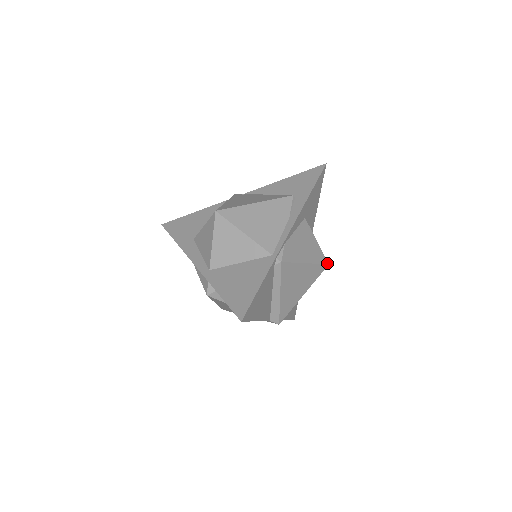
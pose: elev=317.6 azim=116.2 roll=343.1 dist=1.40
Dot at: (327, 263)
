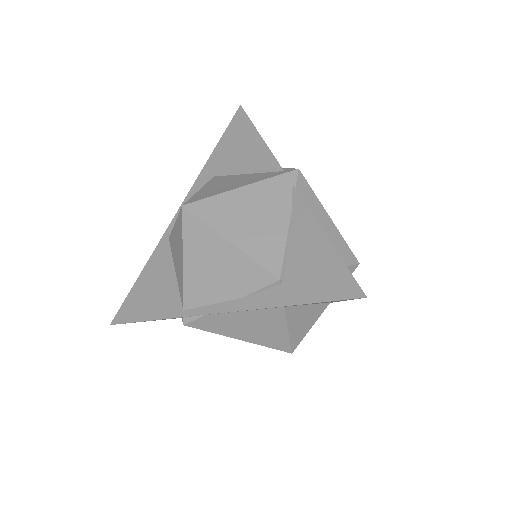
Dot at: (289, 352)
